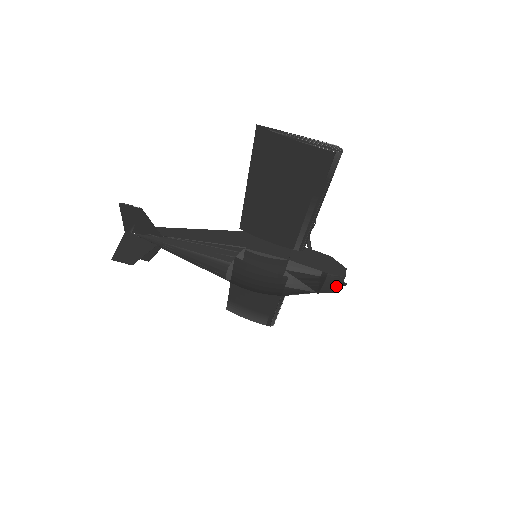
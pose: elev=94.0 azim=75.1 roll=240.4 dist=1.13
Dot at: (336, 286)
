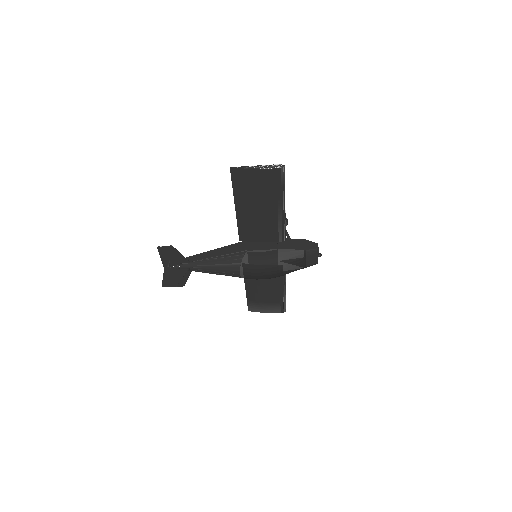
Dot at: (315, 258)
